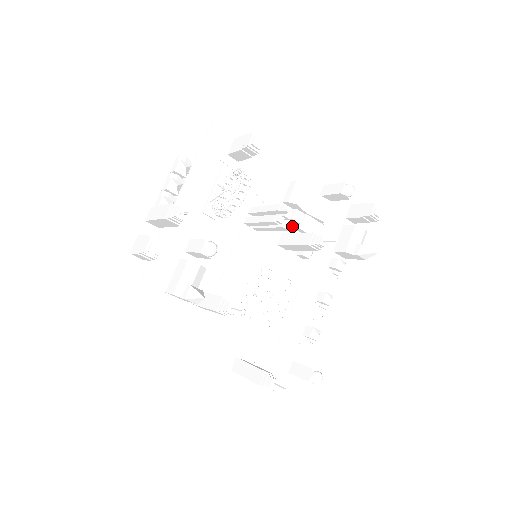
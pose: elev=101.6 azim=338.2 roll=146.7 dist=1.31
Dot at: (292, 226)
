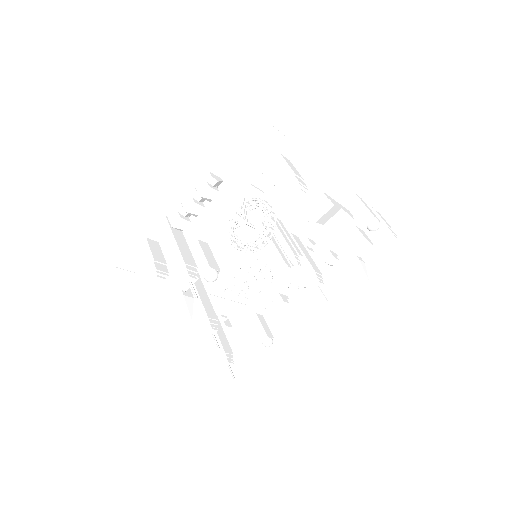
Dot at: (304, 227)
